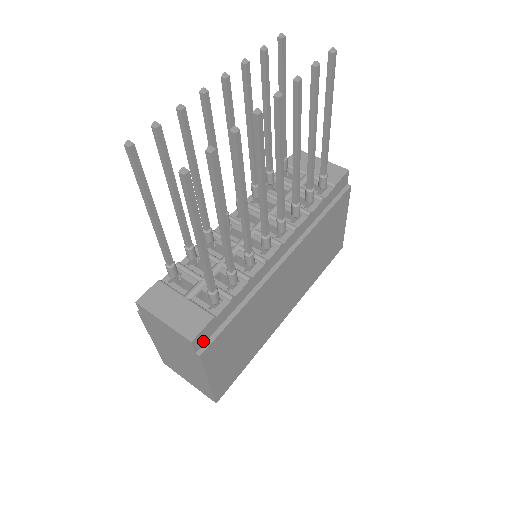
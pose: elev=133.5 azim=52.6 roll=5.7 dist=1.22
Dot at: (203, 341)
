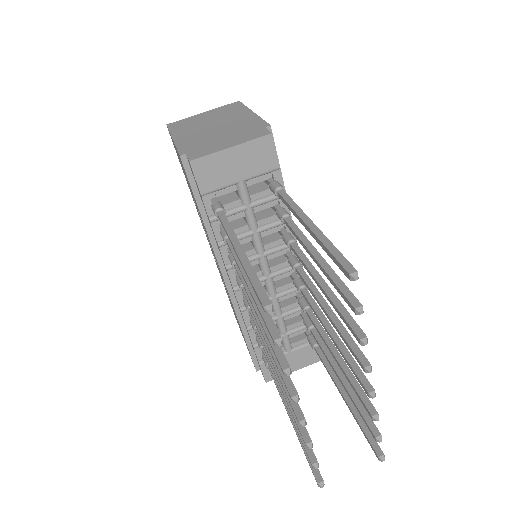
Dot at: occluded
